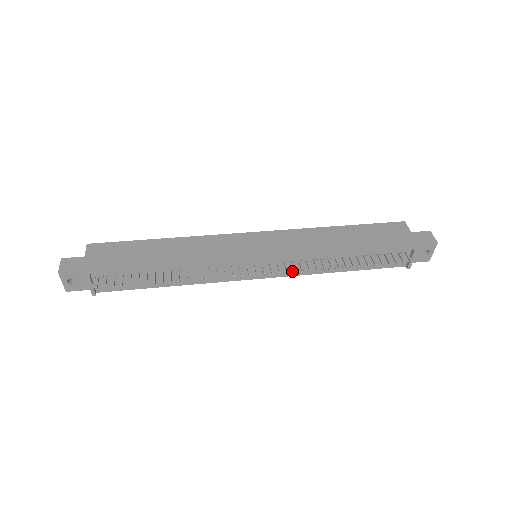
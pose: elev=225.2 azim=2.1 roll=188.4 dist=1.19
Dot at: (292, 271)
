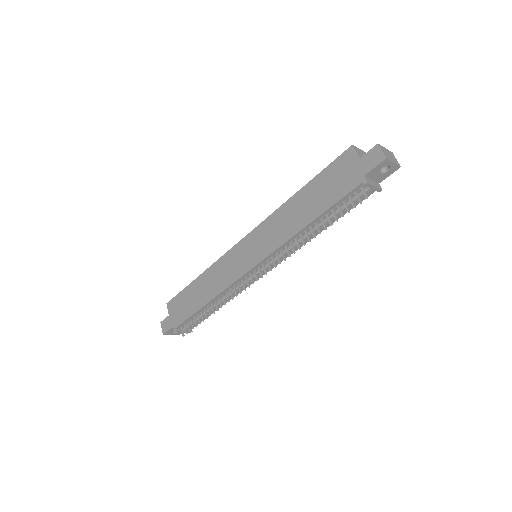
Dot at: occluded
